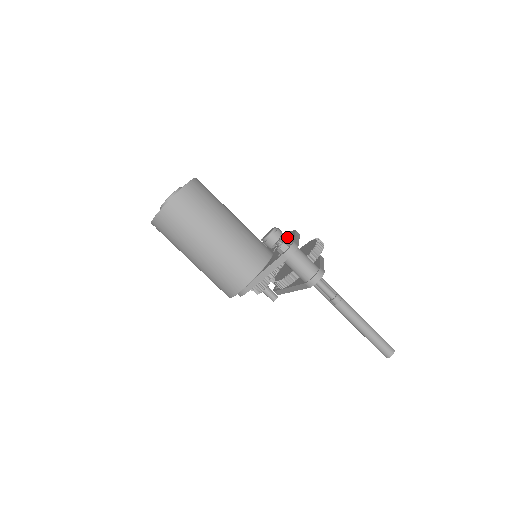
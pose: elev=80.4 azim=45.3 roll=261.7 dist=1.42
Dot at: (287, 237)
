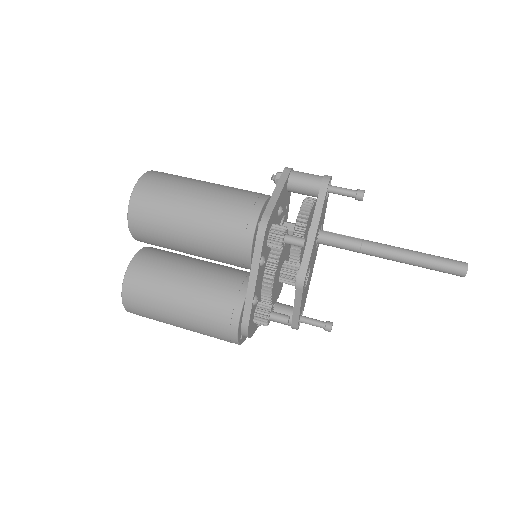
Dot at: occluded
